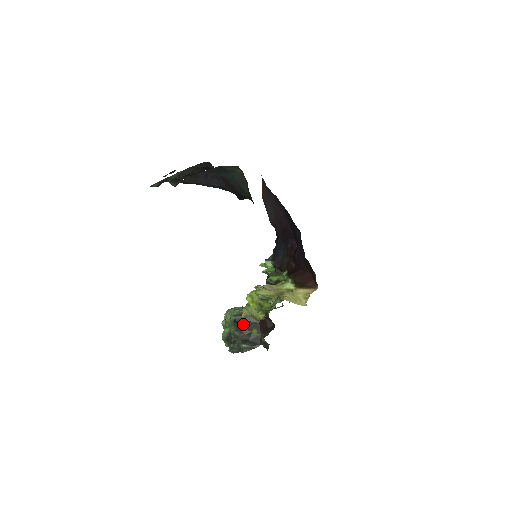
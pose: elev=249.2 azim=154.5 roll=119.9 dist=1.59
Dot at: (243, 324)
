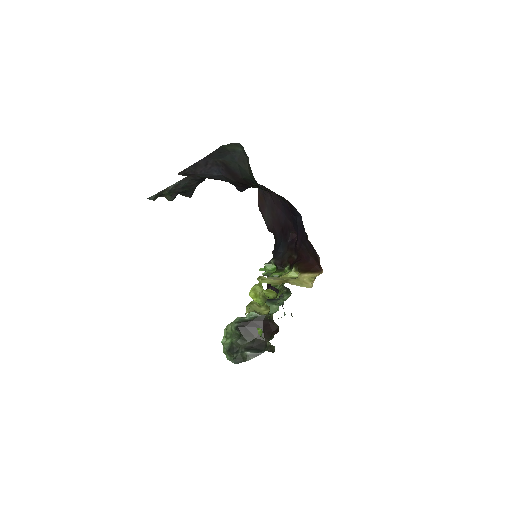
Dot at: (245, 331)
